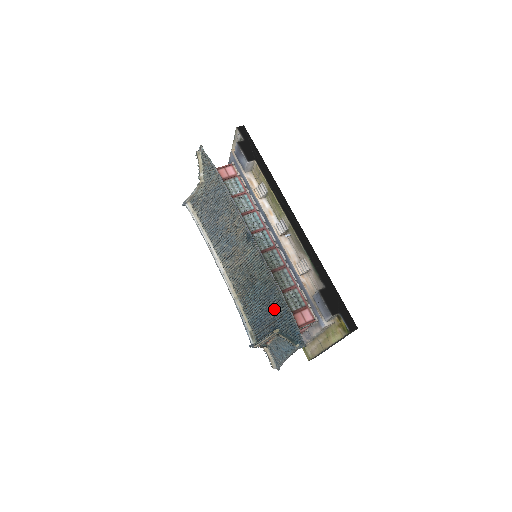
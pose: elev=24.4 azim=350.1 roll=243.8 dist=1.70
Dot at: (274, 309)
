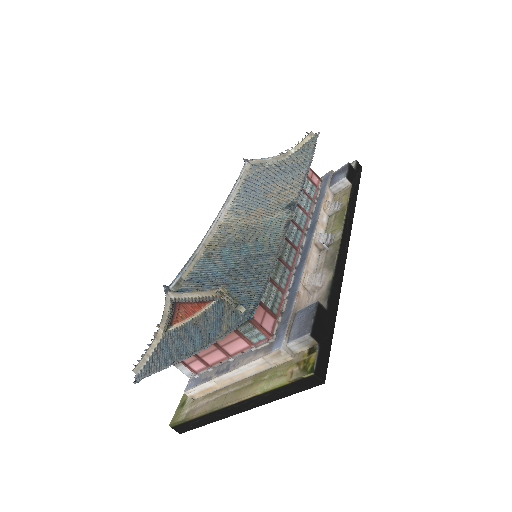
Dot at: (245, 272)
